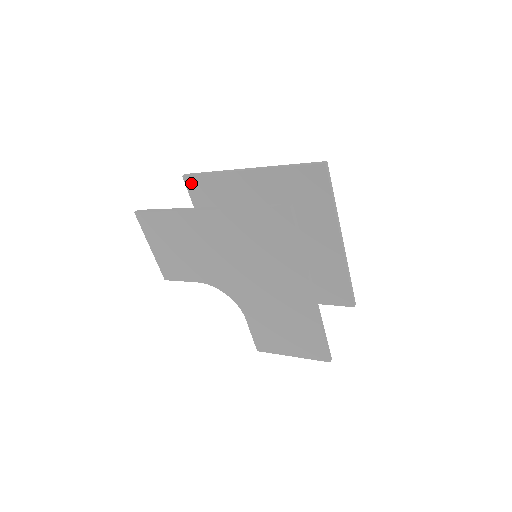
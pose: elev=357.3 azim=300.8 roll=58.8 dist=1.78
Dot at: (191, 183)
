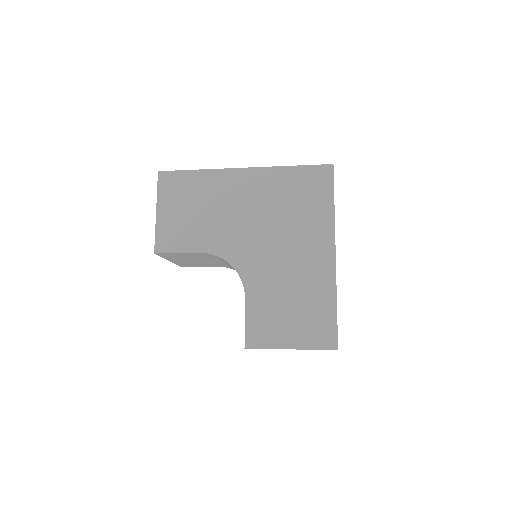
Dot at: occluded
